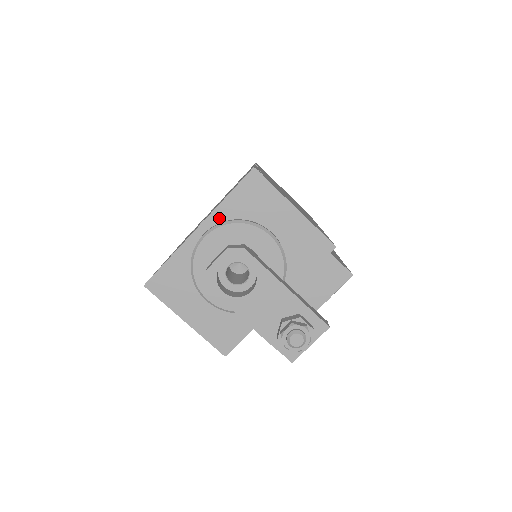
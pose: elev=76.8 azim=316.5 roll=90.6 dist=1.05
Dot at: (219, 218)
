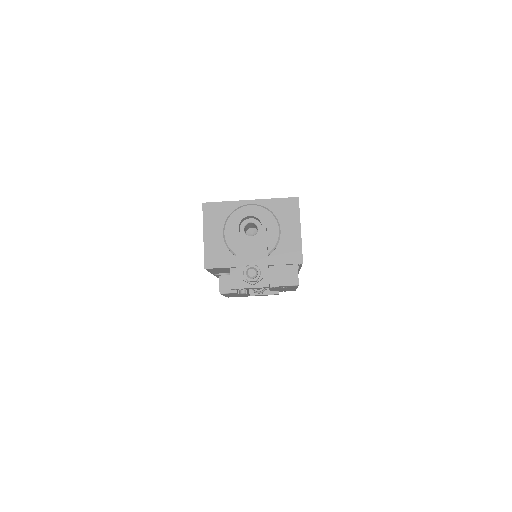
Dot at: (264, 204)
